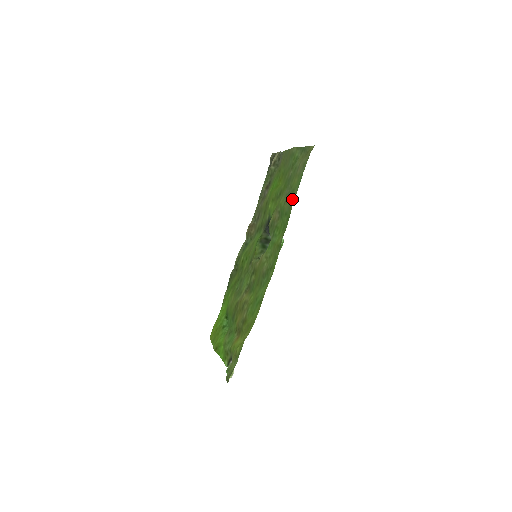
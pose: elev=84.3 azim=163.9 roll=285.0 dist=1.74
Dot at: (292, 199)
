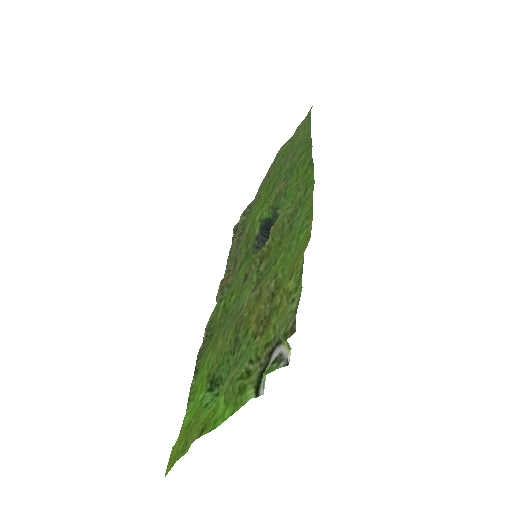
Dot at: (305, 137)
